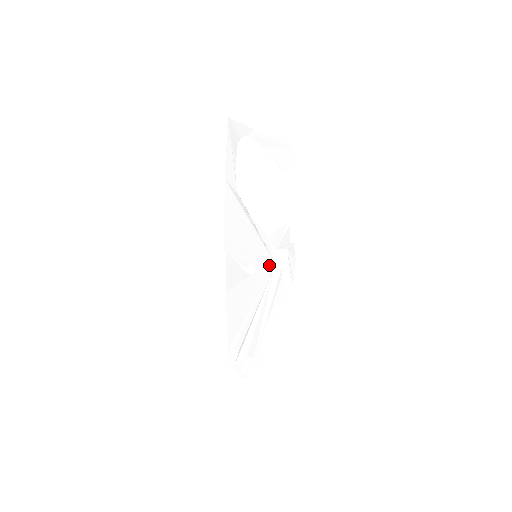
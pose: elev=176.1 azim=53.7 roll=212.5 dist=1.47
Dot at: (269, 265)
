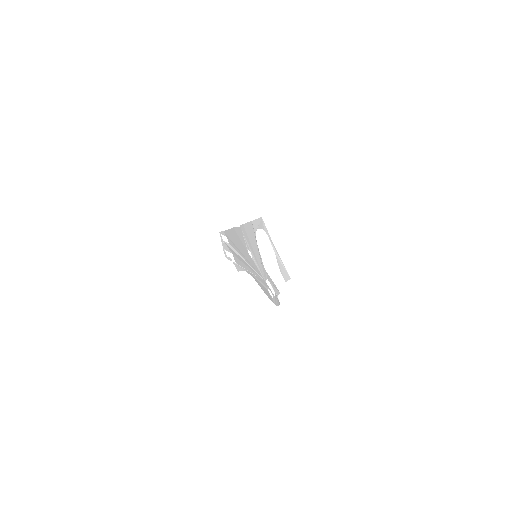
Dot at: (261, 275)
